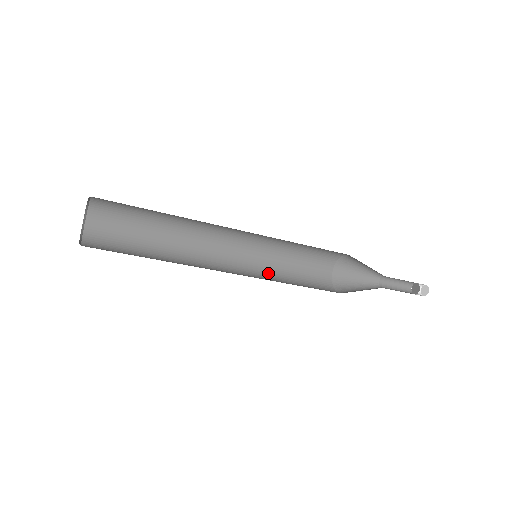
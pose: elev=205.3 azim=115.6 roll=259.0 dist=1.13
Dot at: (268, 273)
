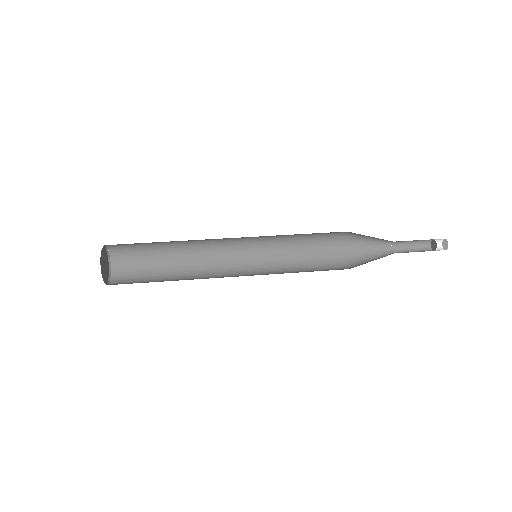
Dot at: (274, 255)
